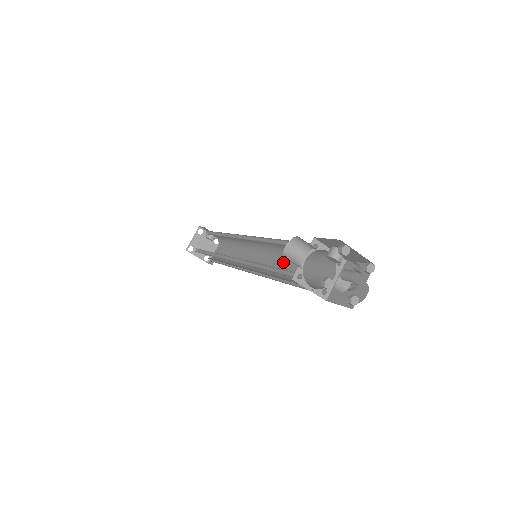
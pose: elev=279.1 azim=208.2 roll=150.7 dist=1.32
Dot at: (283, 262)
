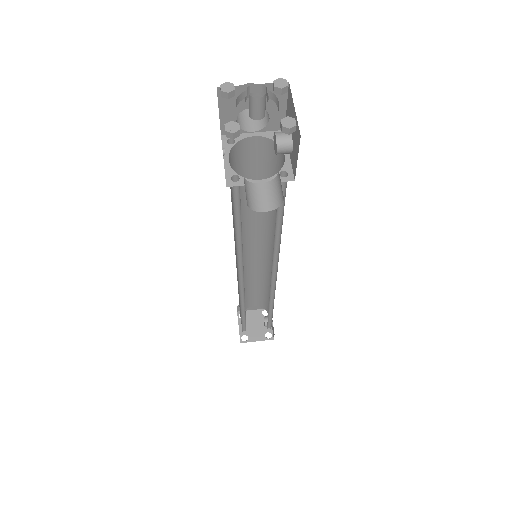
Dot at: occluded
